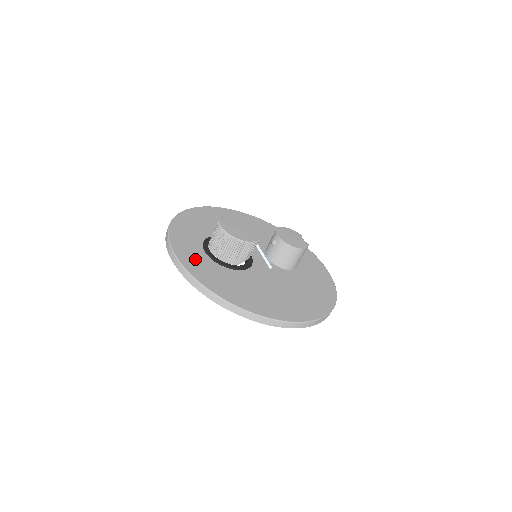
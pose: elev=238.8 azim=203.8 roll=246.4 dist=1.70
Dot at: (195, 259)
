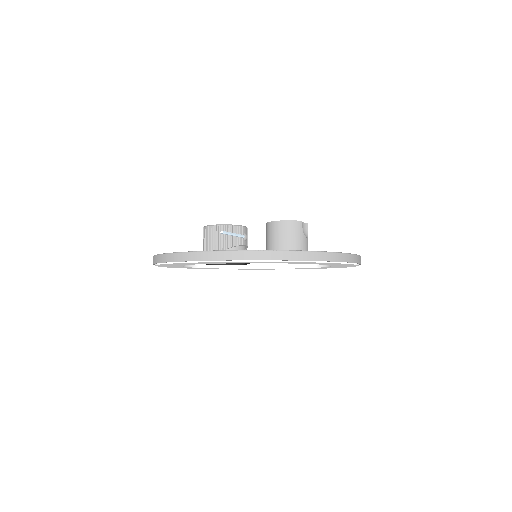
Dot at: occluded
